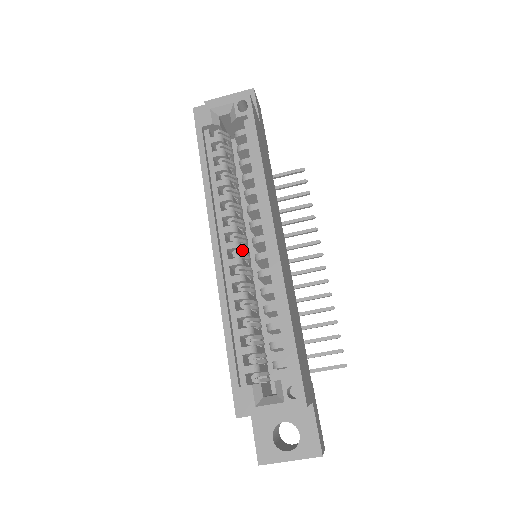
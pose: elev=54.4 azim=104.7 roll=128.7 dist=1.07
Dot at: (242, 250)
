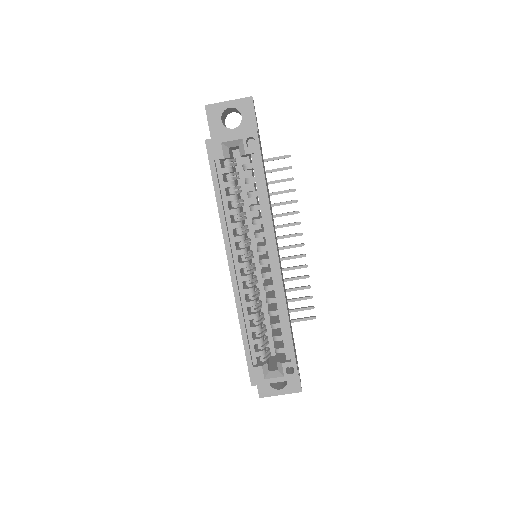
Dot at: (251, 266)
